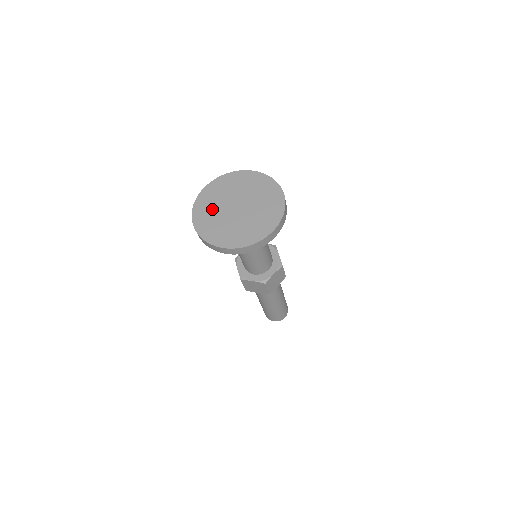
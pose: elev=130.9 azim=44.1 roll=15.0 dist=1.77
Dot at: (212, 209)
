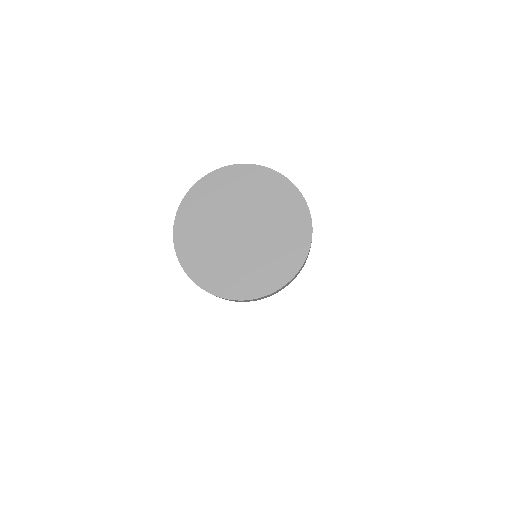
Dot at: (210, 253)
